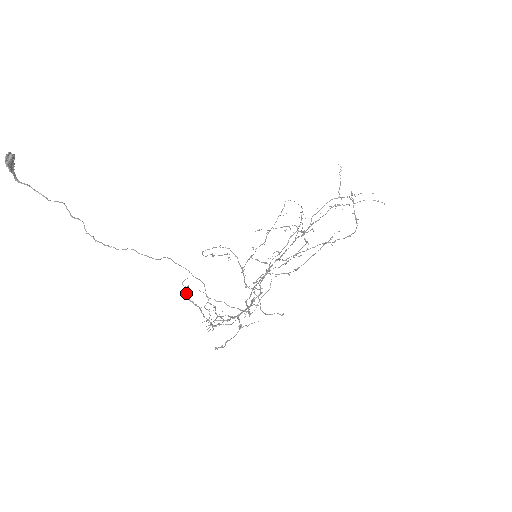
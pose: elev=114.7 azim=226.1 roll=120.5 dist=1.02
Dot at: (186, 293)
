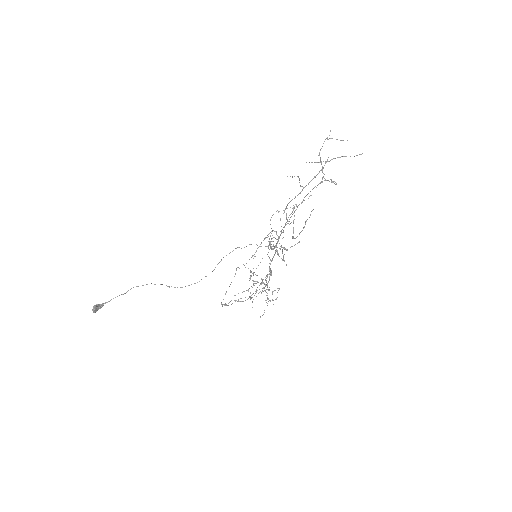
Dot at: occluded
